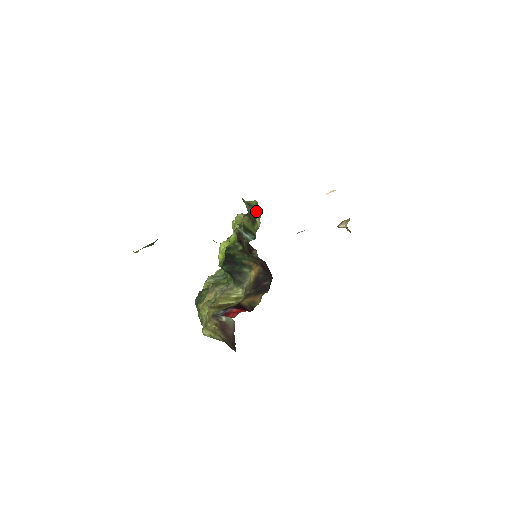
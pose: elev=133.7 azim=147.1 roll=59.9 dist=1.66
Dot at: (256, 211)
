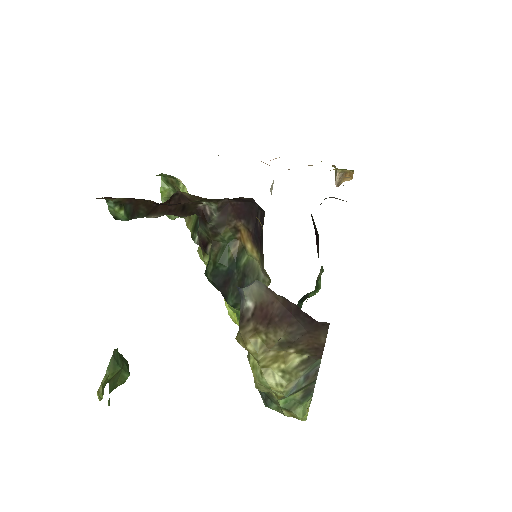
Dot at: occluded
